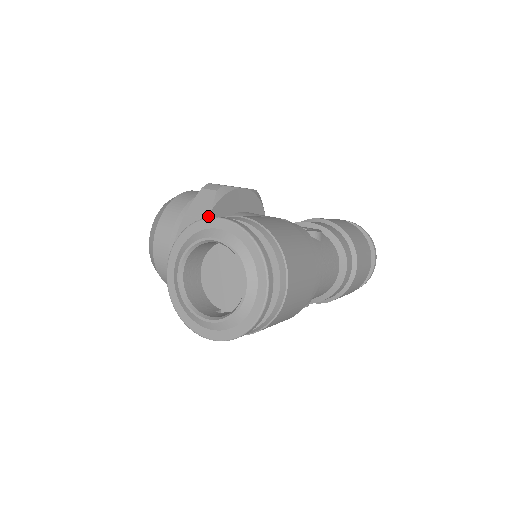
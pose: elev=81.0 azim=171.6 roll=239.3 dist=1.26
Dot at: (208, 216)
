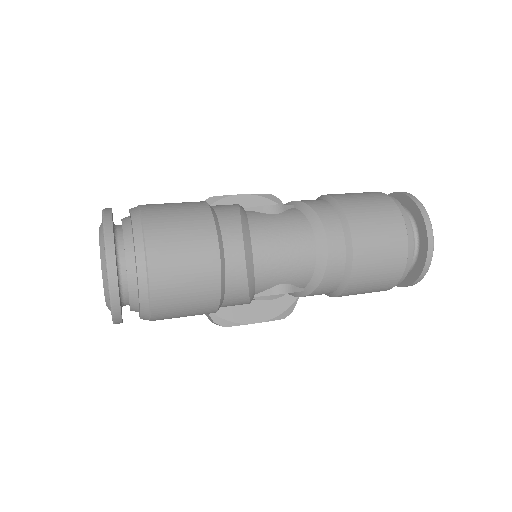
Dot at: occluded
